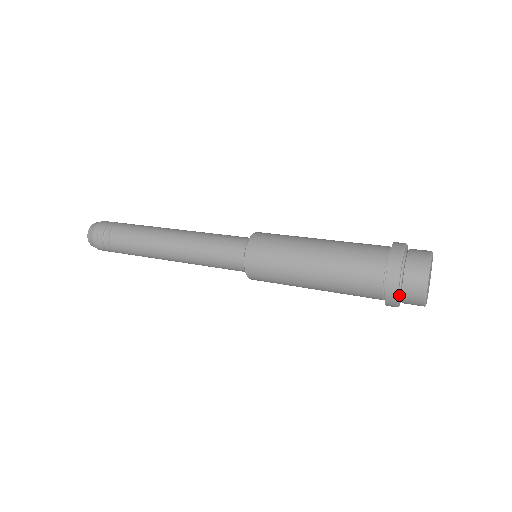
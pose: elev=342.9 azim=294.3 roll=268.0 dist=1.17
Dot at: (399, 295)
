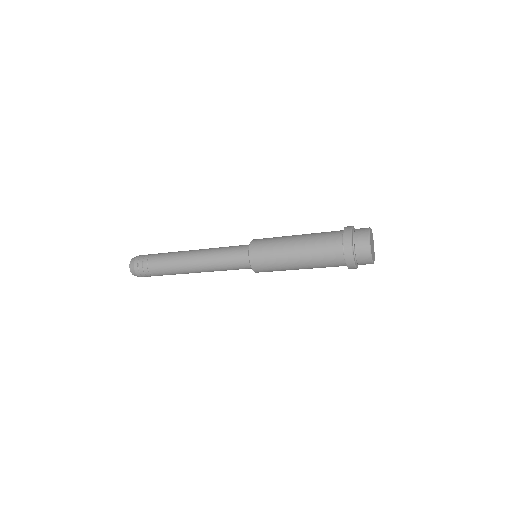
Dot at: (354, 251)
